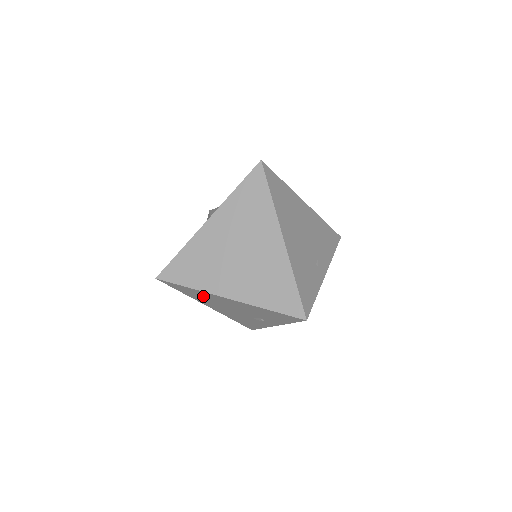
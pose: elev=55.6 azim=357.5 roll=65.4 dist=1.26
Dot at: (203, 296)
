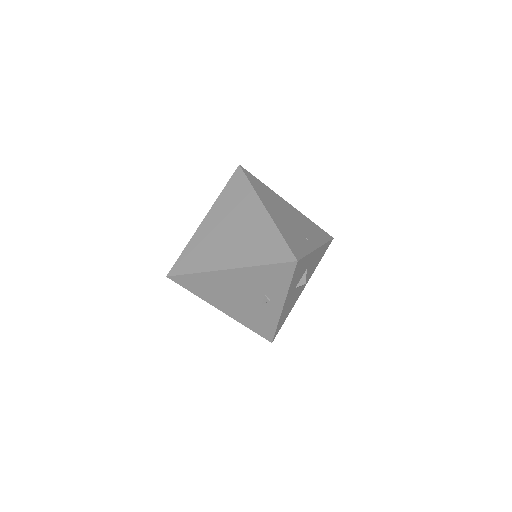
Dot at: (210, 285)
